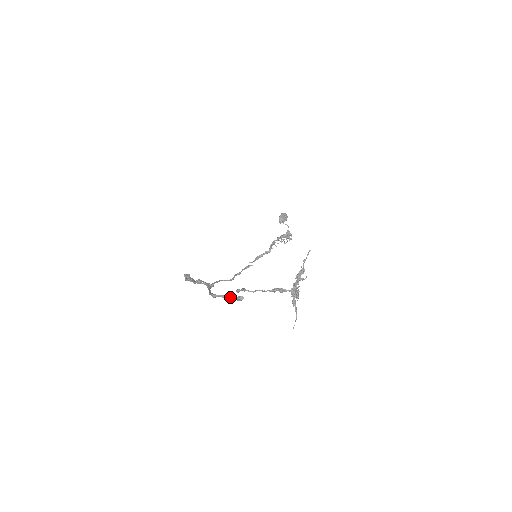
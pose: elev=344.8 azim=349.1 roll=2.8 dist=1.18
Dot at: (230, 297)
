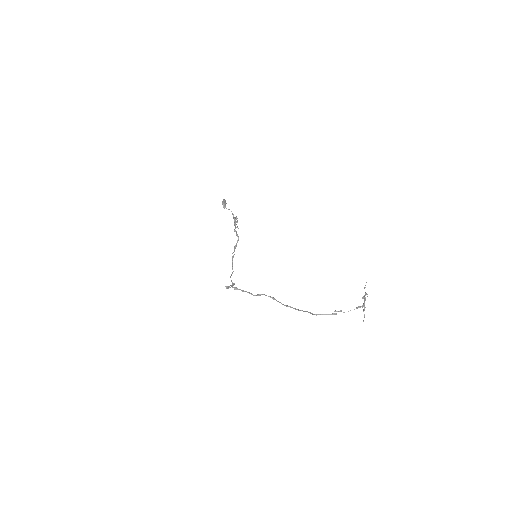
Dot at: (328, 314)
